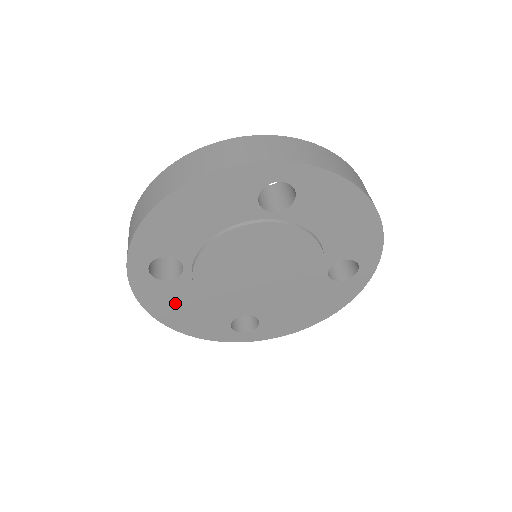
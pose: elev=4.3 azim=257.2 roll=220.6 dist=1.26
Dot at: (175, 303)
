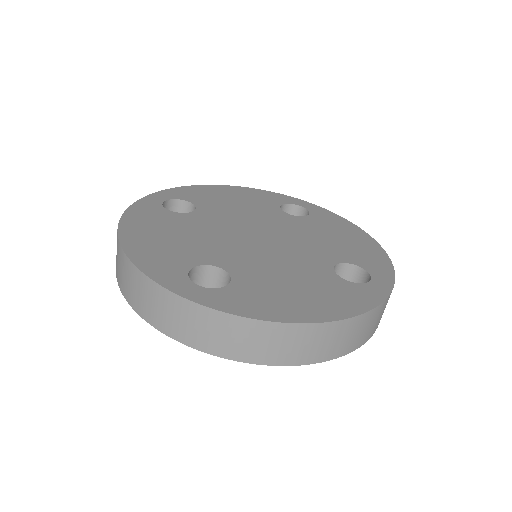
Dot at: occluded
